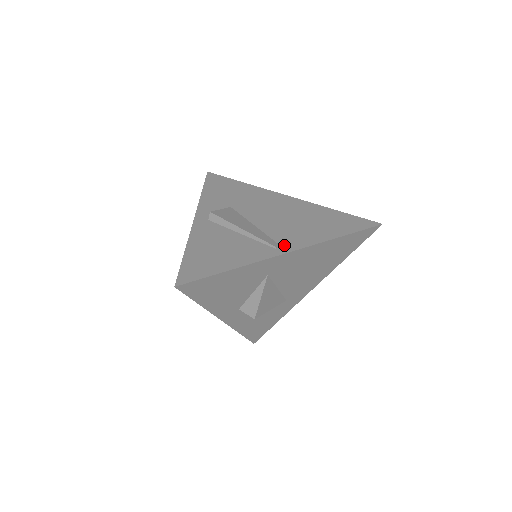
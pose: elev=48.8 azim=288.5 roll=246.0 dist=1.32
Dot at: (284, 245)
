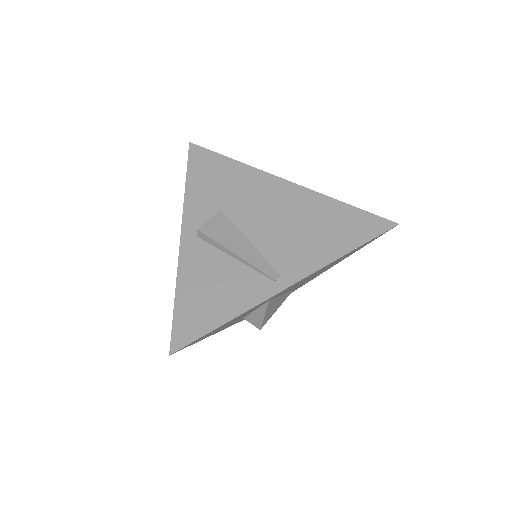
Dot at: (284, 274)
